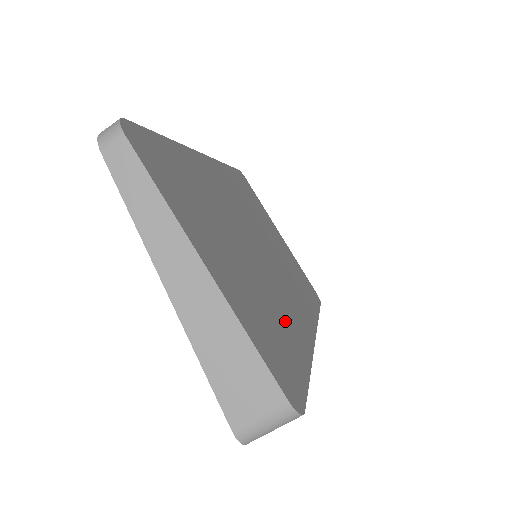
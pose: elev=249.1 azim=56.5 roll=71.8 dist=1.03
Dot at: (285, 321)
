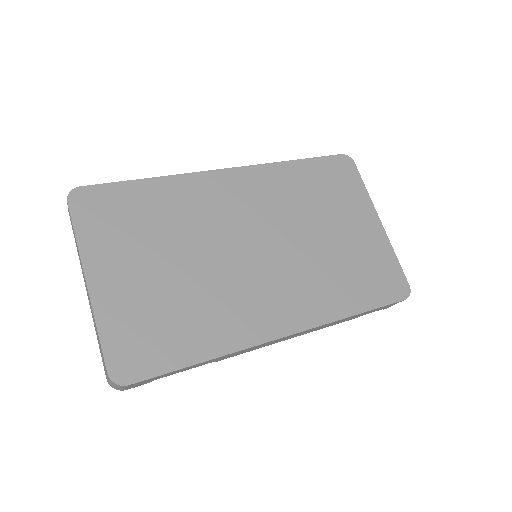
Dot at: (205, 319)
